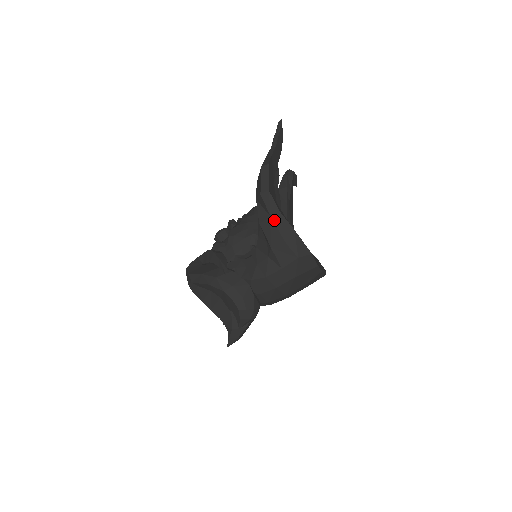
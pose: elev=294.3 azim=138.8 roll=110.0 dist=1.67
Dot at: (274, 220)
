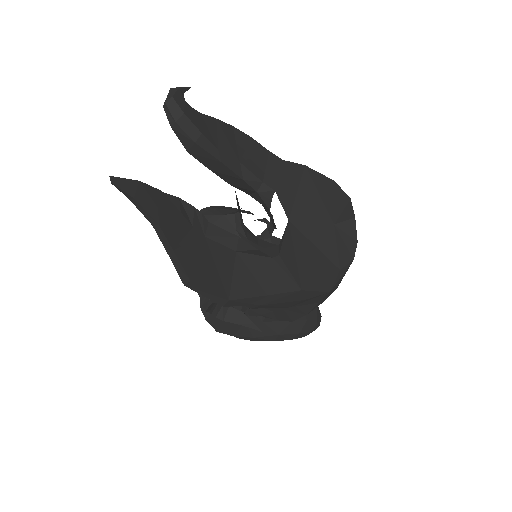
Dot at: (267, 304)
